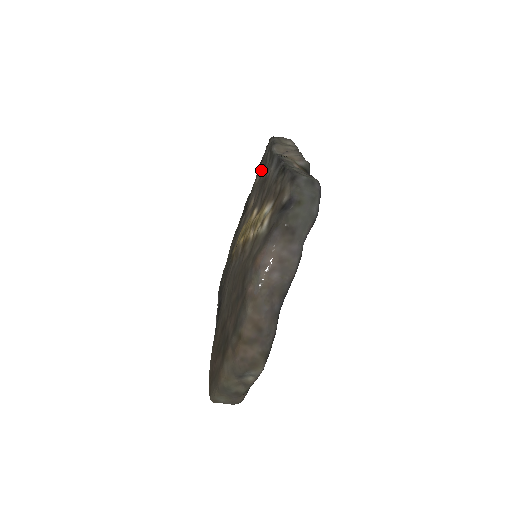
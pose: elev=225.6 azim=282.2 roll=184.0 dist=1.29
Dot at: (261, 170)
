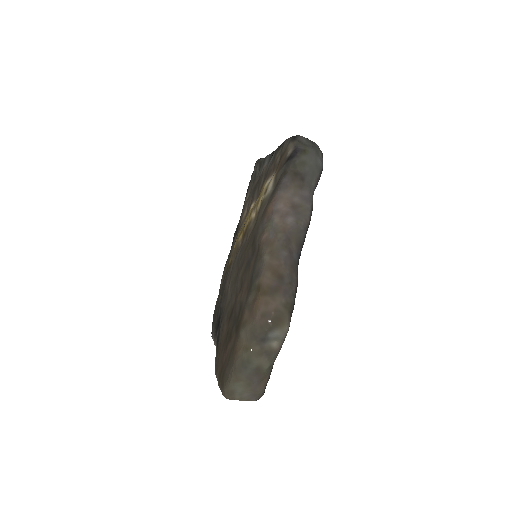
Dot at: (250, 188)
